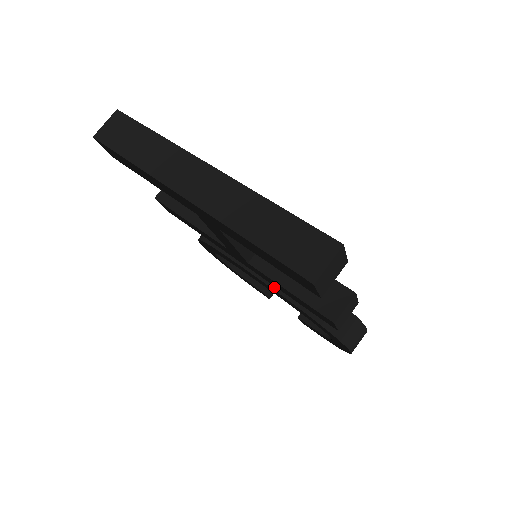
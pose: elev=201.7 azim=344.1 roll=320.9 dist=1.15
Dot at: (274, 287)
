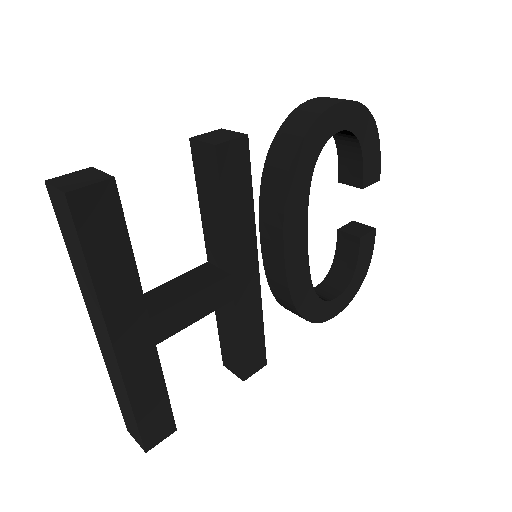
Dot at: (265, 267)
